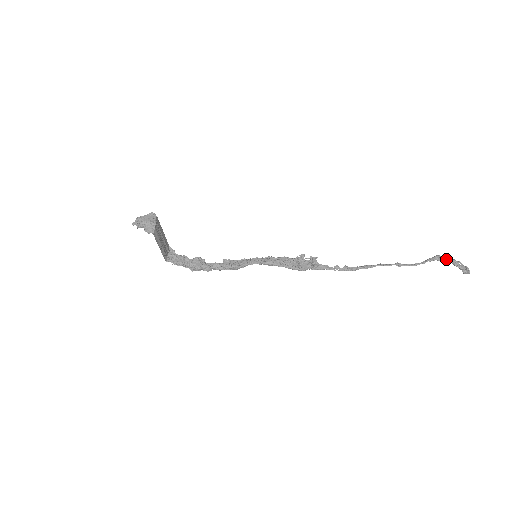
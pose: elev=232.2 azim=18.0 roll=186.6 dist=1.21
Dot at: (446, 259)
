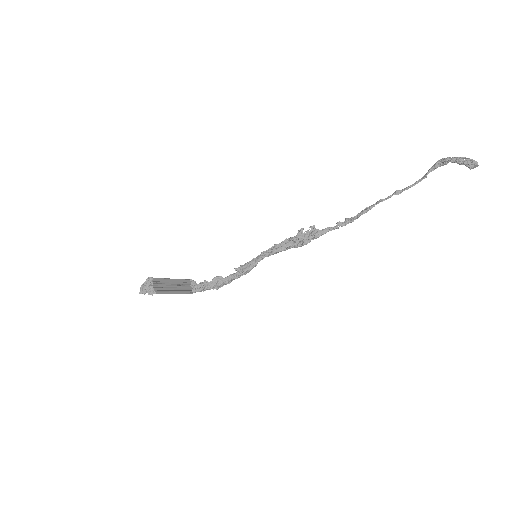
Dot at: (447, 162)
